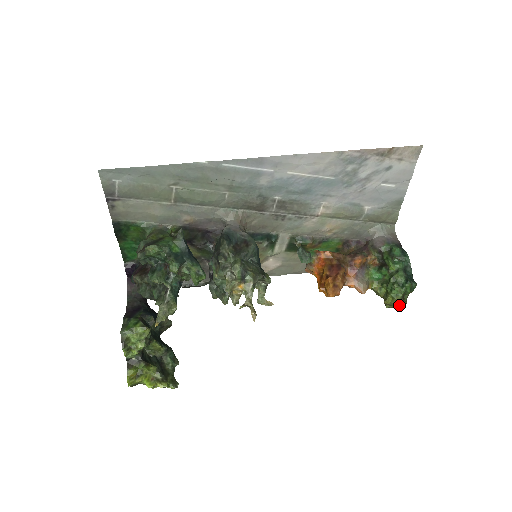
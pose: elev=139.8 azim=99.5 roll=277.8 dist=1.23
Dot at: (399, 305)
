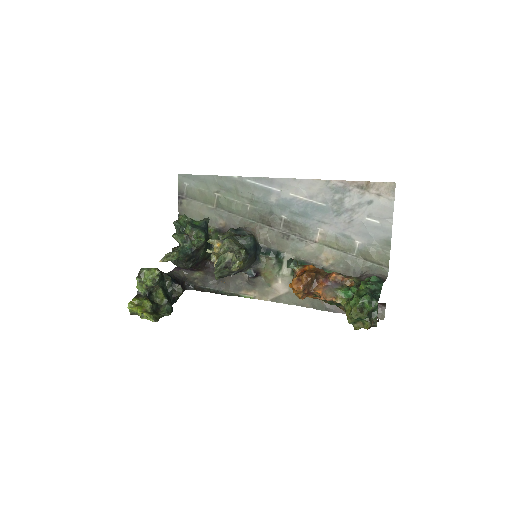
Dot at: (364, 326)
